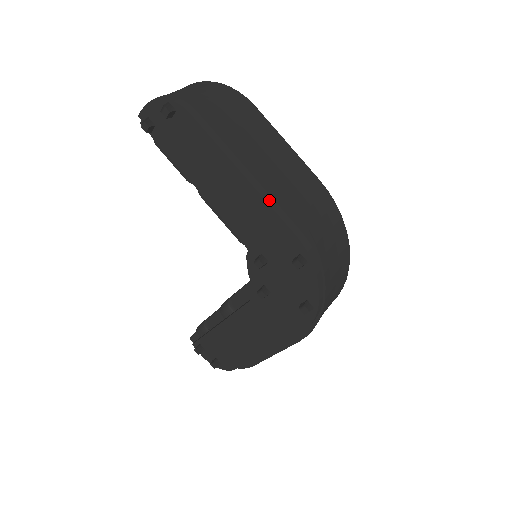
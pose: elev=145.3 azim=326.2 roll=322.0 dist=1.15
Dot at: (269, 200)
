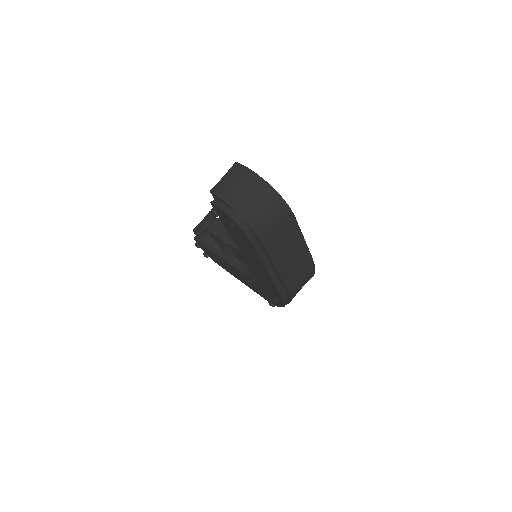
Dot at: (276, 282)
